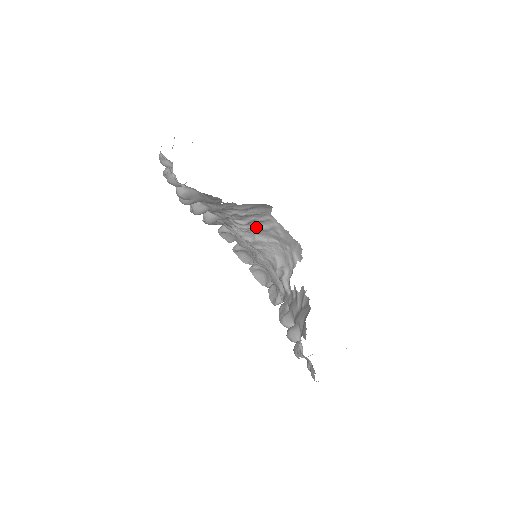
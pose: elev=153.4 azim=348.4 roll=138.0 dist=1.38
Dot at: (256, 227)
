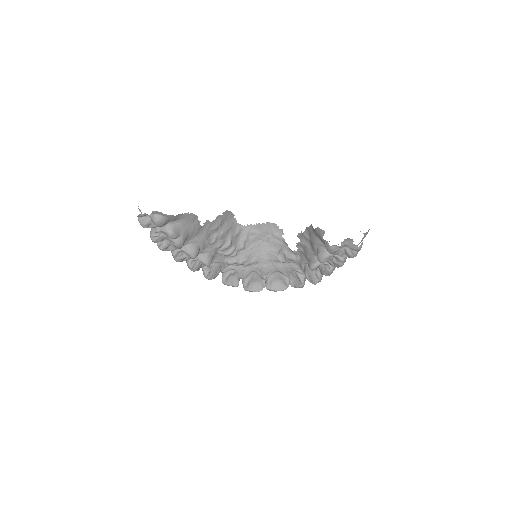
Dot at: (239, 244)
